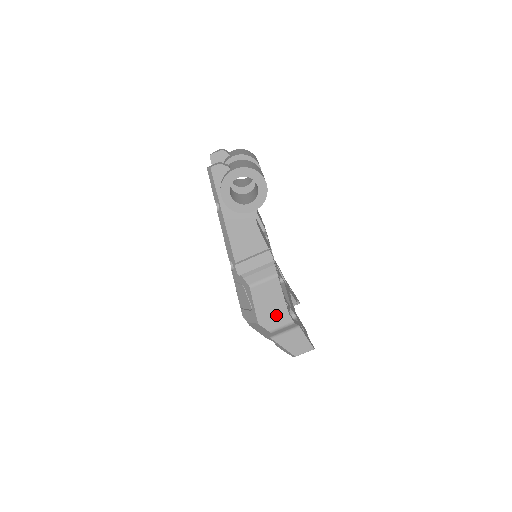
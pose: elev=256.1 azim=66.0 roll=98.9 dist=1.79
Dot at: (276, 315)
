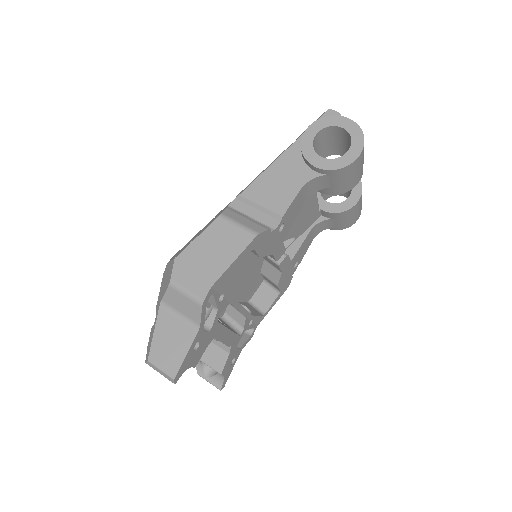
Dot at: (200, 272)
